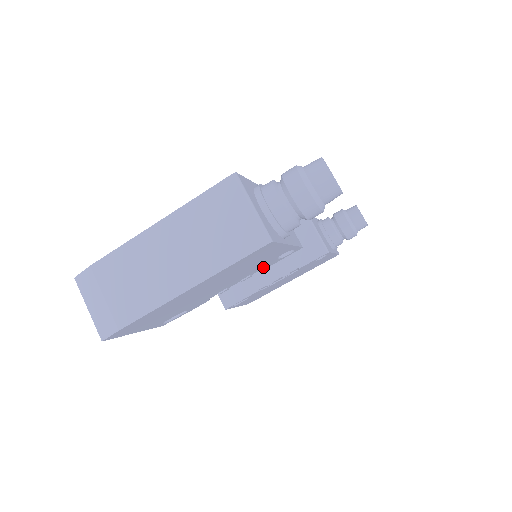
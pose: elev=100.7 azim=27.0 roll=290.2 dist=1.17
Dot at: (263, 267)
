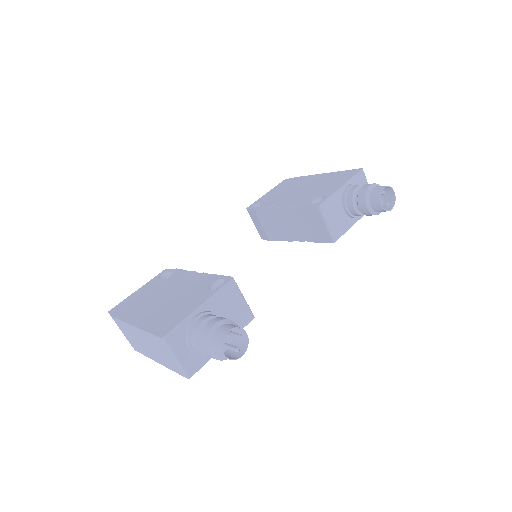
Dot at: occluded
